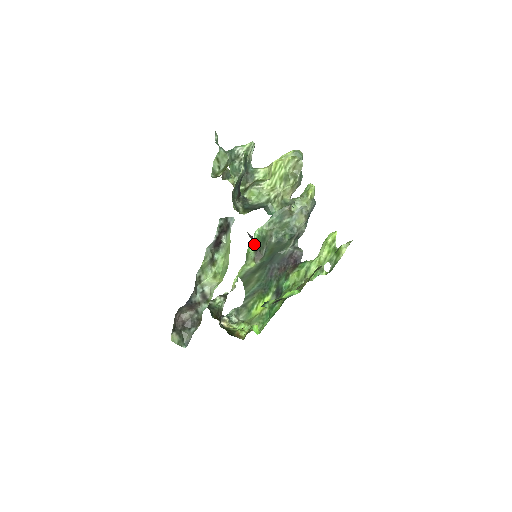
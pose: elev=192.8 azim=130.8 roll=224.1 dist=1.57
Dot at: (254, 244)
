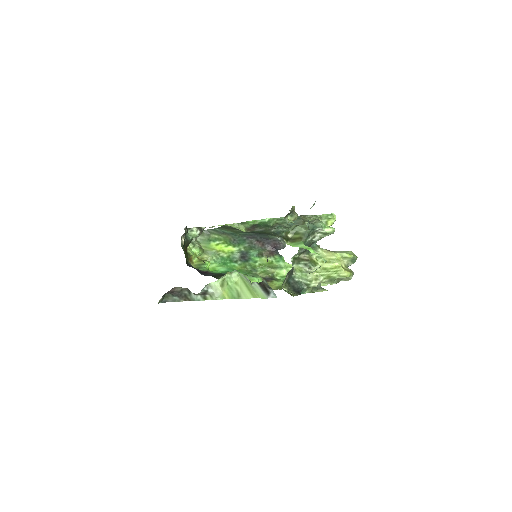
Dot at: (257, 222)
